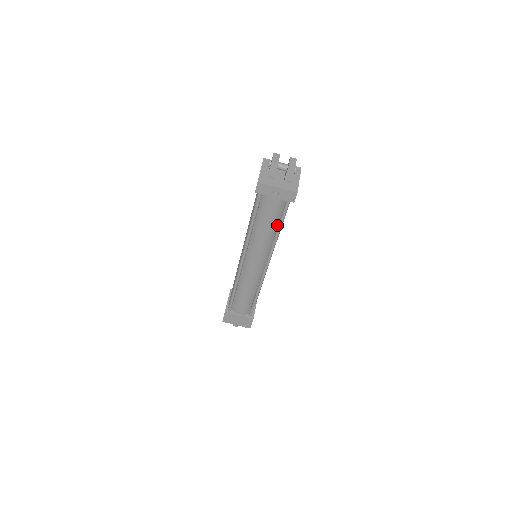
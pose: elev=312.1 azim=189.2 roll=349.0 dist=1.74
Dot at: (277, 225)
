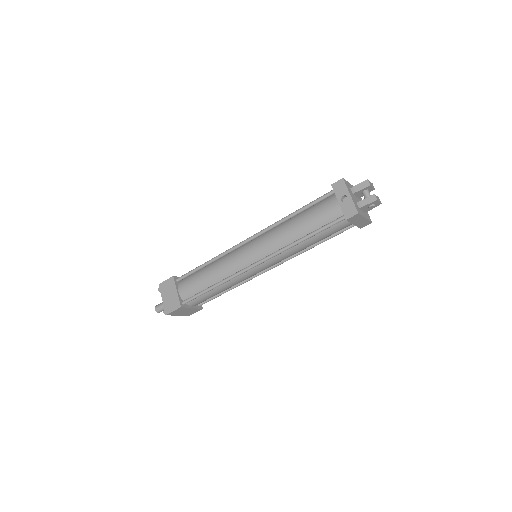
Dot at: (309, 234)
